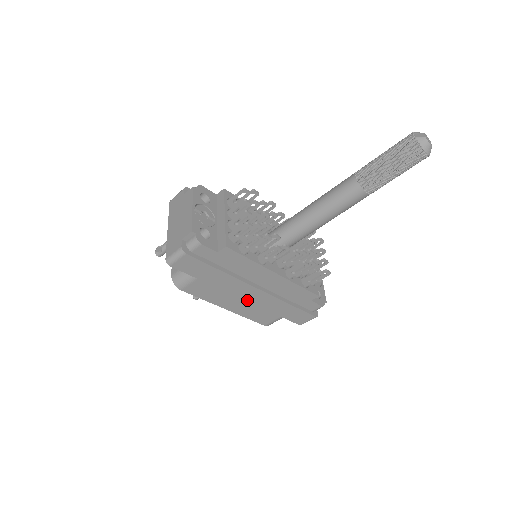
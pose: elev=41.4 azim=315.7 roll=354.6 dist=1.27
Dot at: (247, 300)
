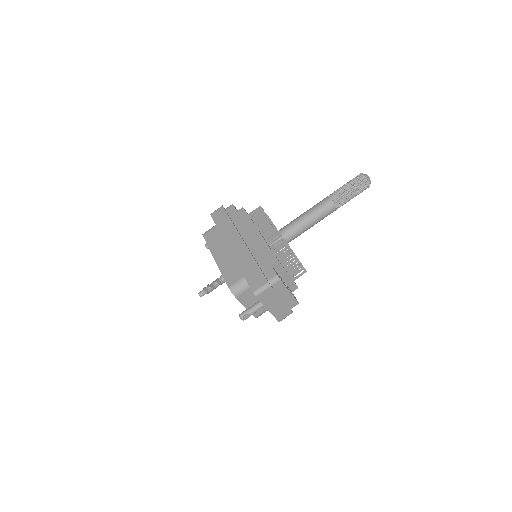
Dot at: (232, 252)
